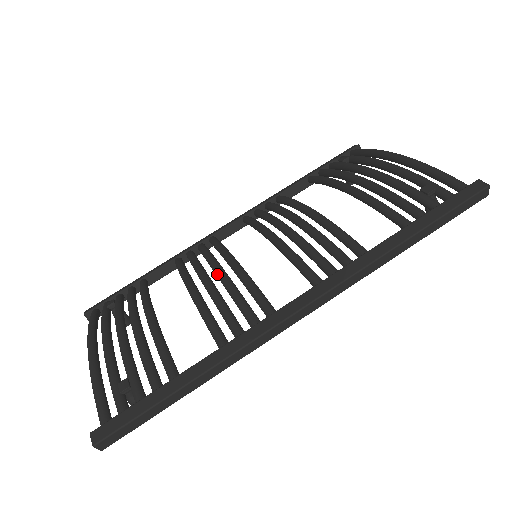
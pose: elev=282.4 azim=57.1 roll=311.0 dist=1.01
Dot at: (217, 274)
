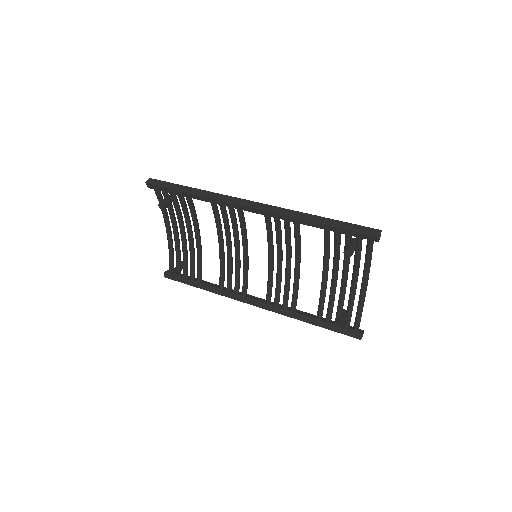
Dot at: occluded
